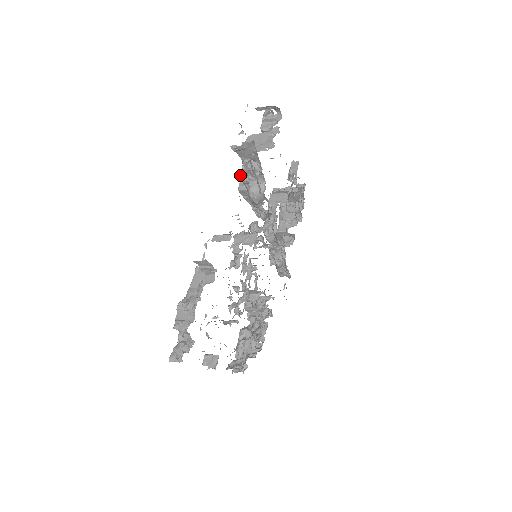
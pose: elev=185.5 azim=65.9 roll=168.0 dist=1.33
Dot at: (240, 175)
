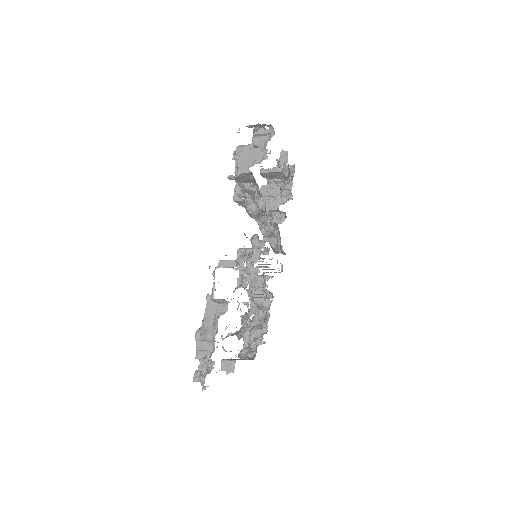
Dot at: (236, 191)
